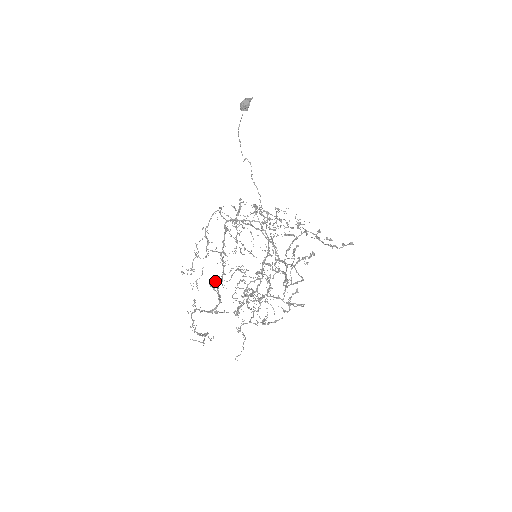
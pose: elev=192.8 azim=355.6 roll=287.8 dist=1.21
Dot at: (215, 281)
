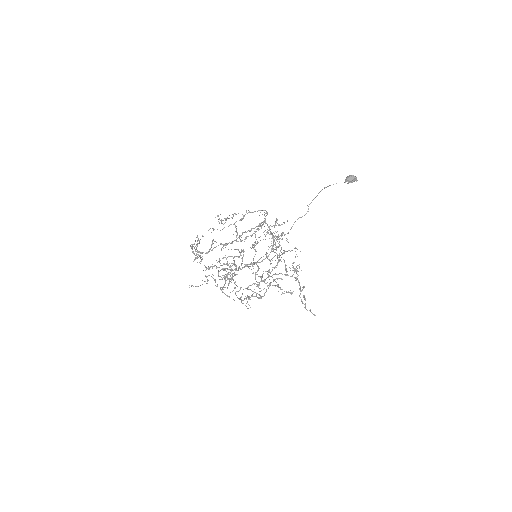
Dot at: occluded
